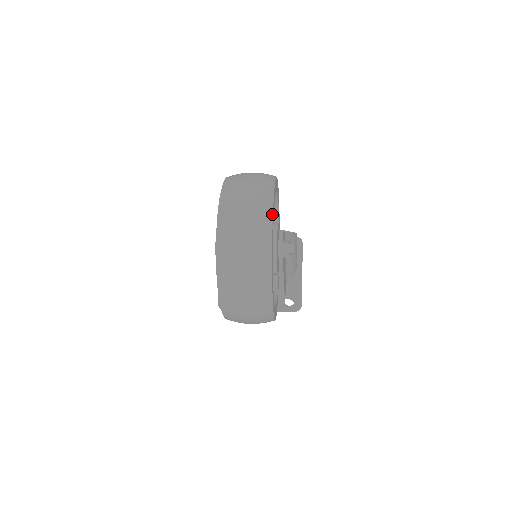
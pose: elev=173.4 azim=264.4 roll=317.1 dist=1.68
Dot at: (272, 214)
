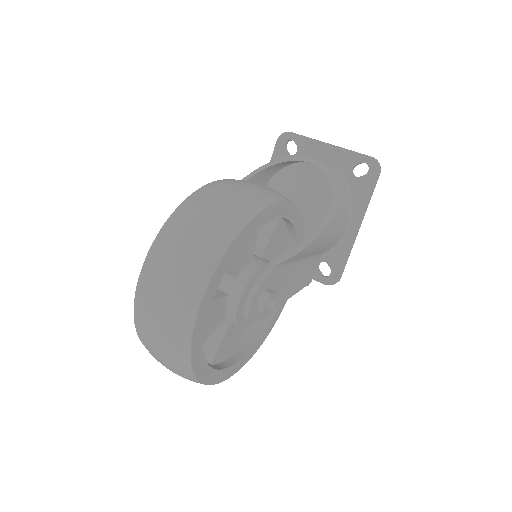
Dot at: (190, 345)
